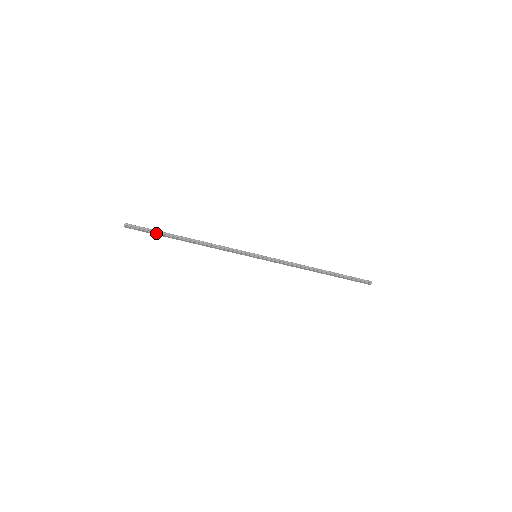
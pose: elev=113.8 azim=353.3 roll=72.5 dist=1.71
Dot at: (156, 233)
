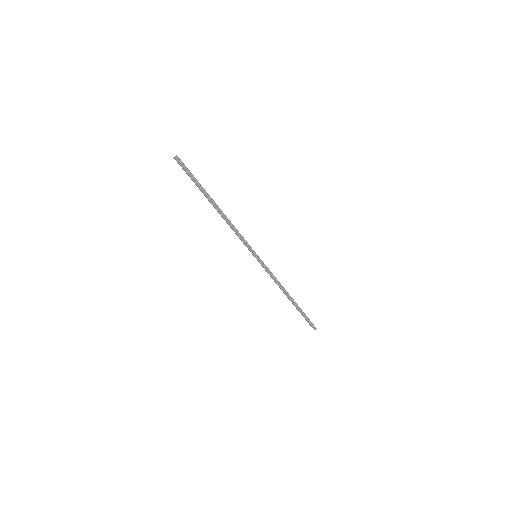
Dot at: (196, 184)
